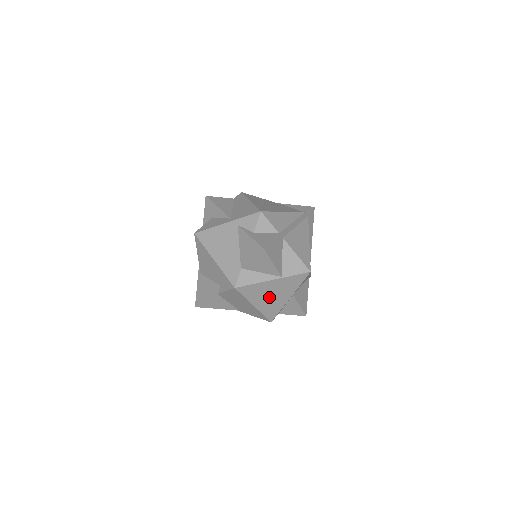
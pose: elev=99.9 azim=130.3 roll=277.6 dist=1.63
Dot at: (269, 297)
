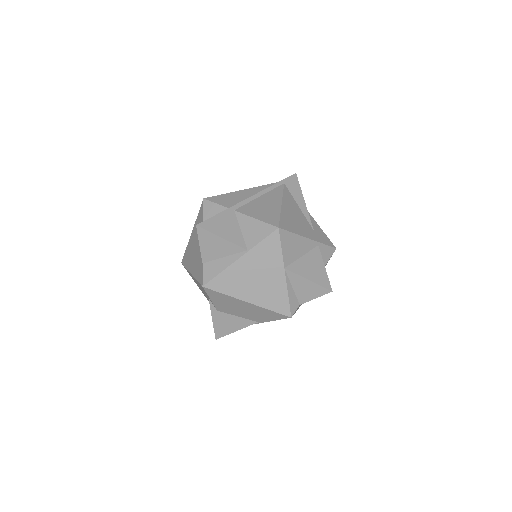
Dot at: (256, 283)
